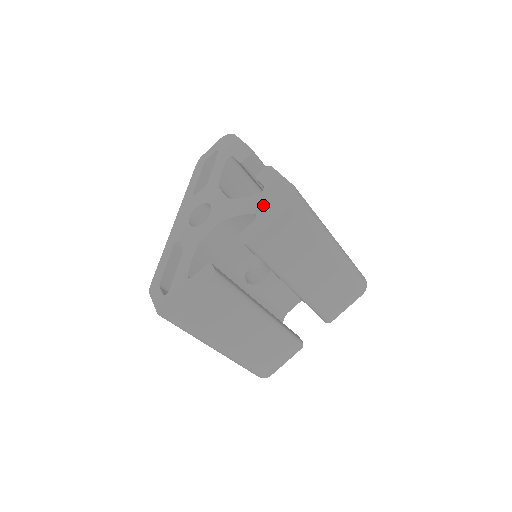
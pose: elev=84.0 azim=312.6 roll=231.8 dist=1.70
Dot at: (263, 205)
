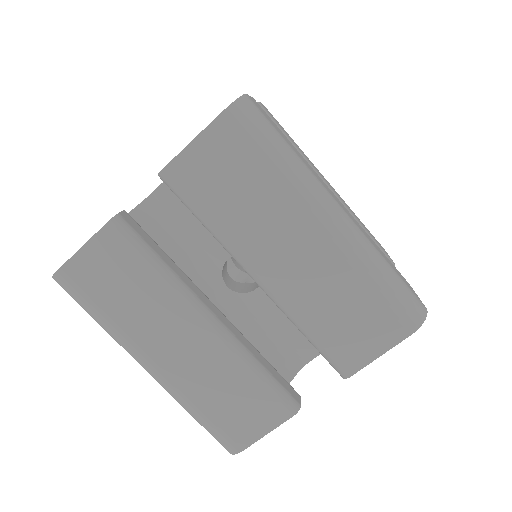
Dot at: occluded
